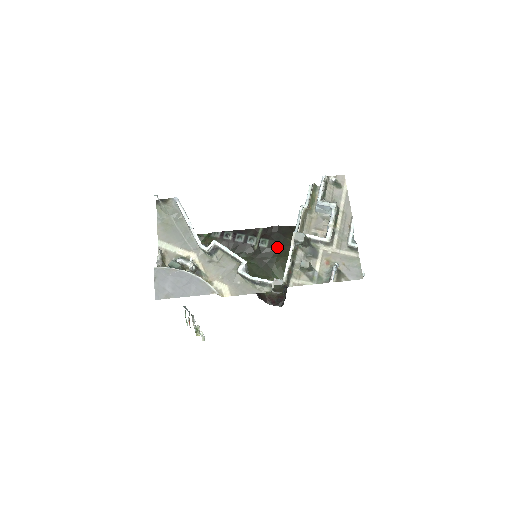
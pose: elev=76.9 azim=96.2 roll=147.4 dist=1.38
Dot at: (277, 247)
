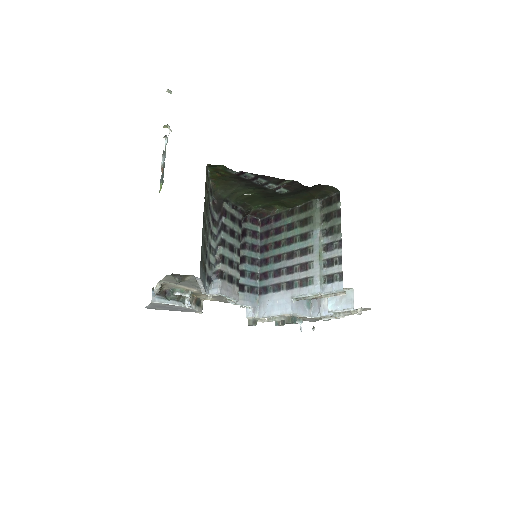
Dot at: (293, 195)
